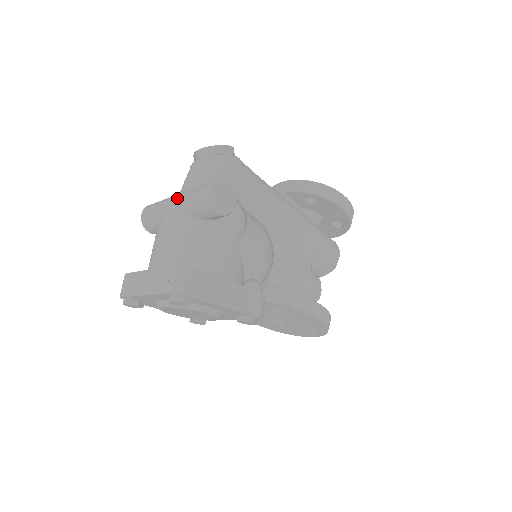
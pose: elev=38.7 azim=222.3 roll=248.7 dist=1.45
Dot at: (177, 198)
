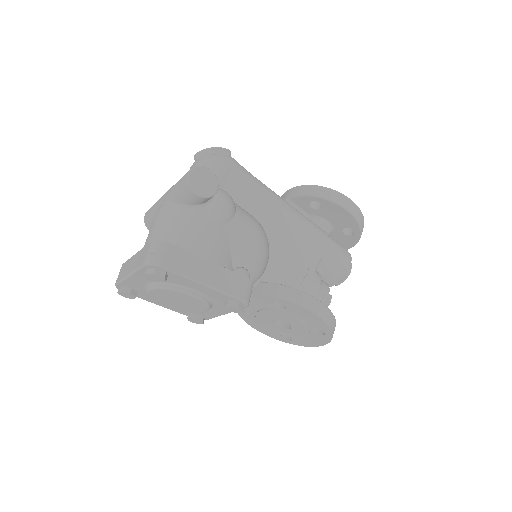
Dot at: (168, 190)
